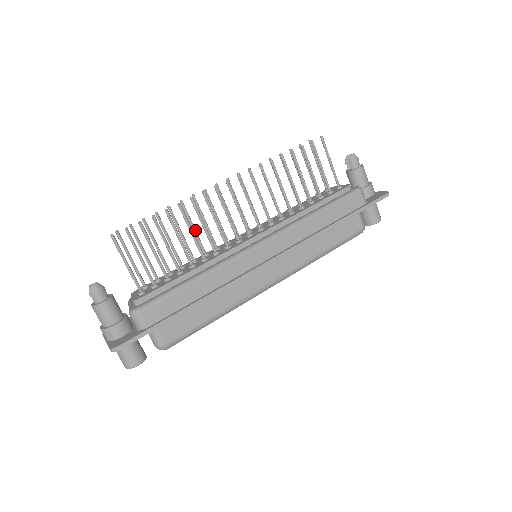
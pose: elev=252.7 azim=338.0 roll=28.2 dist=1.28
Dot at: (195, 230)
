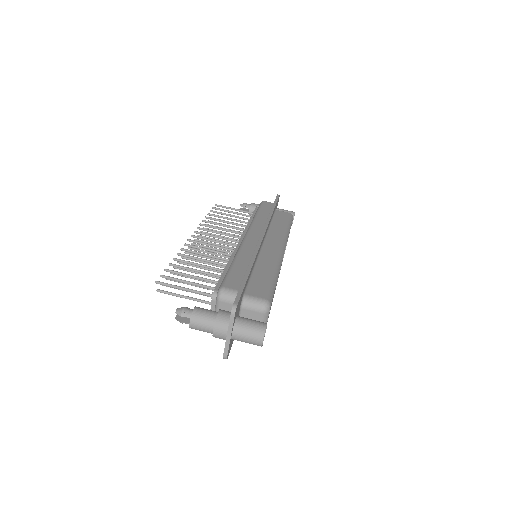
Dot at: occluded
